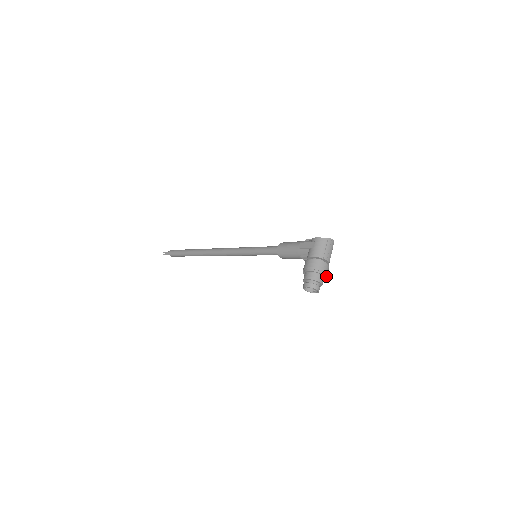
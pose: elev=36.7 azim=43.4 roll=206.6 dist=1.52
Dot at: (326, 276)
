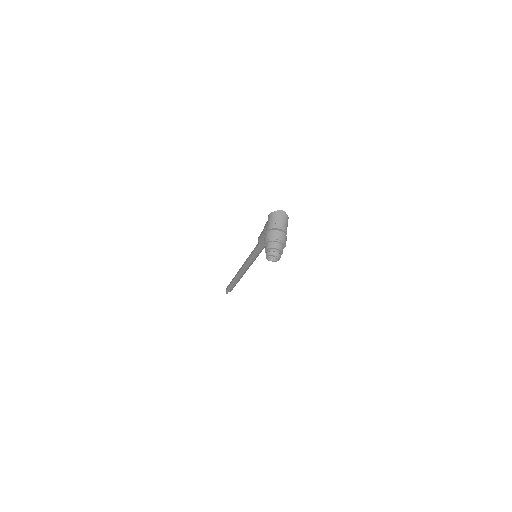
Dot at: (283, 242)
